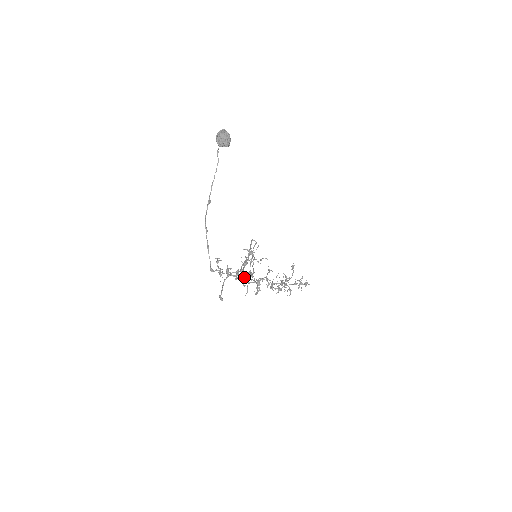
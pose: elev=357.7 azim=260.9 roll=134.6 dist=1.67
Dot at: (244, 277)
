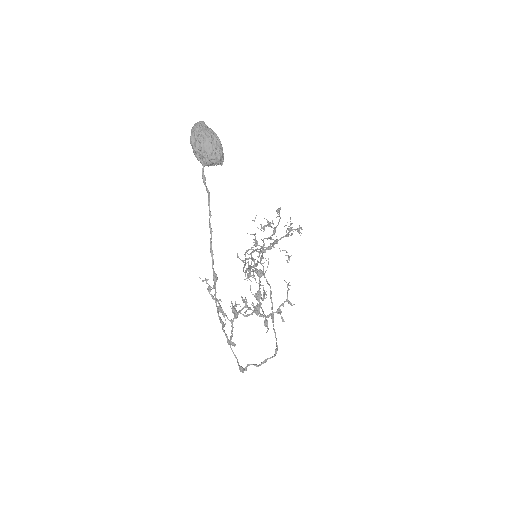
Dot at: (261, 315)
